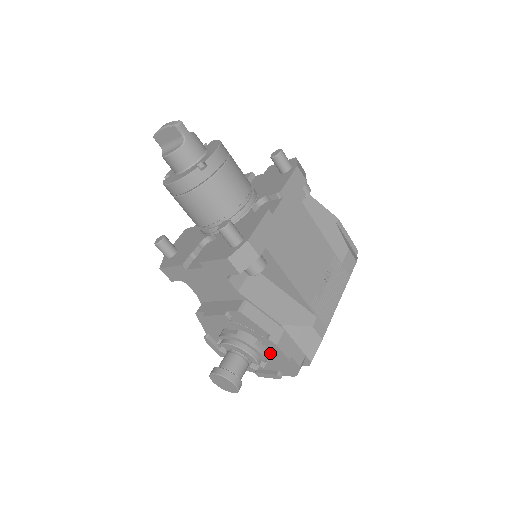
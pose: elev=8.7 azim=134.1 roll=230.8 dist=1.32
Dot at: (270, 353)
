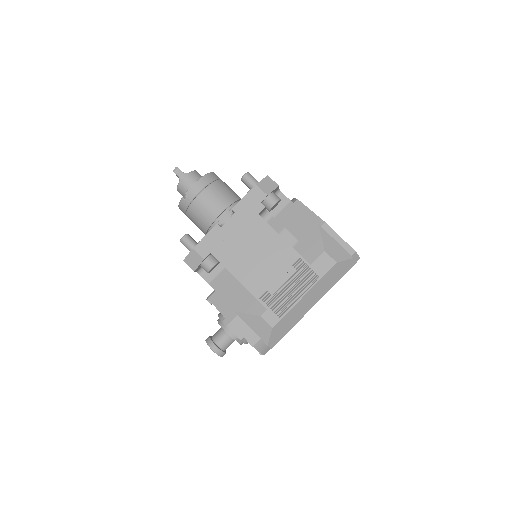
Dot at: occluded
